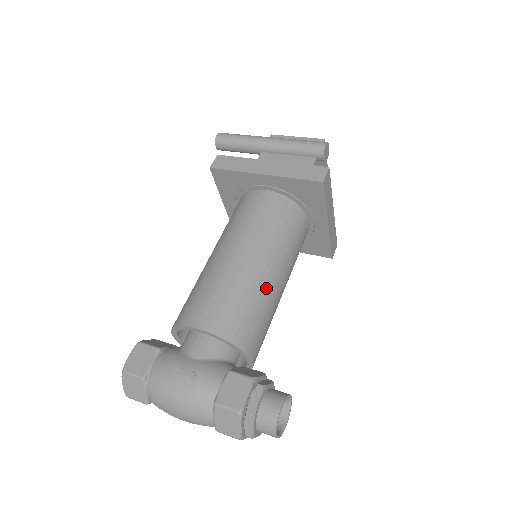
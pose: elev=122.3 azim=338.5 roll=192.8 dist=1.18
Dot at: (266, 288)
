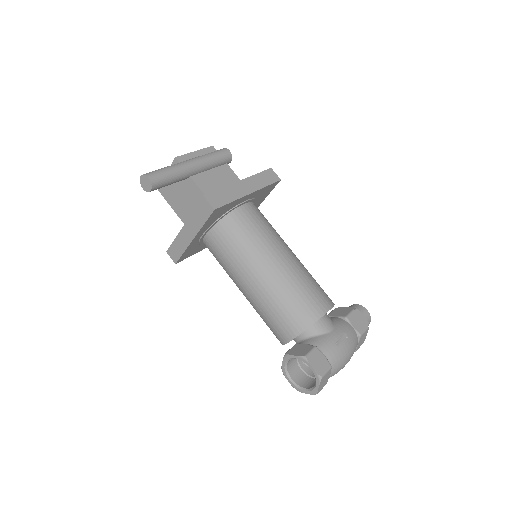
Dot at: occluded
